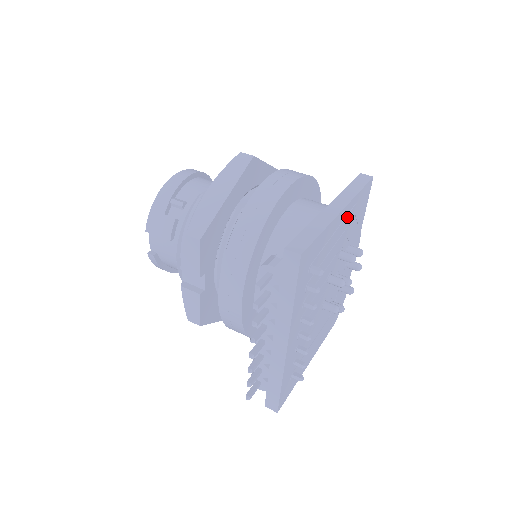
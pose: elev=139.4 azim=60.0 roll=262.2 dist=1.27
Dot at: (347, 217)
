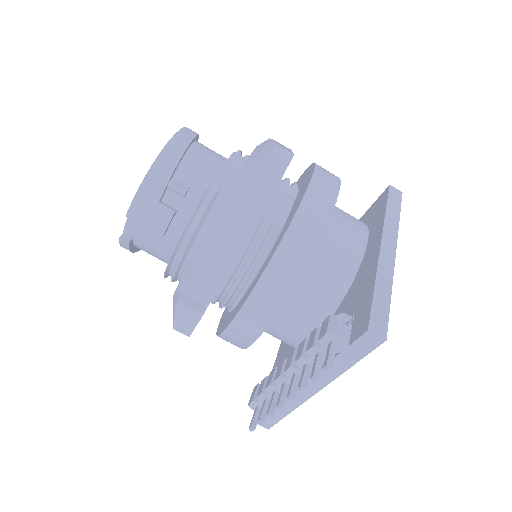
Dot at: occluded
